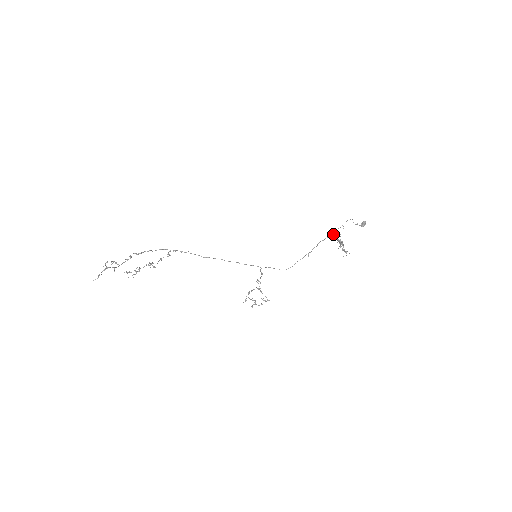
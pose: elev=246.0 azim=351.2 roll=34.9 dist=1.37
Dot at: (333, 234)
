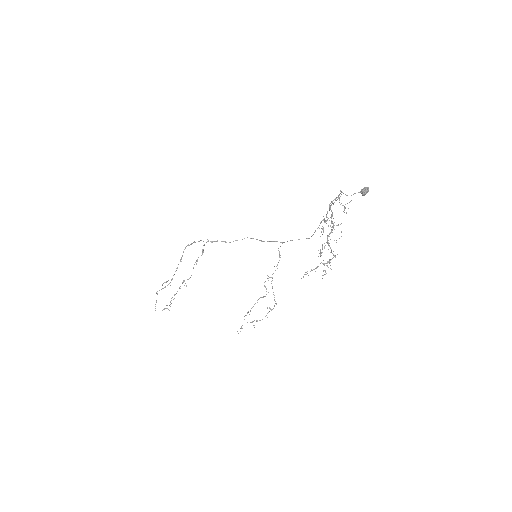
Dot at: occluded
